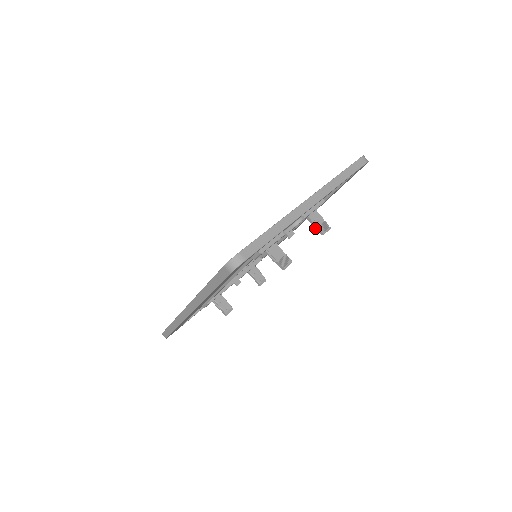
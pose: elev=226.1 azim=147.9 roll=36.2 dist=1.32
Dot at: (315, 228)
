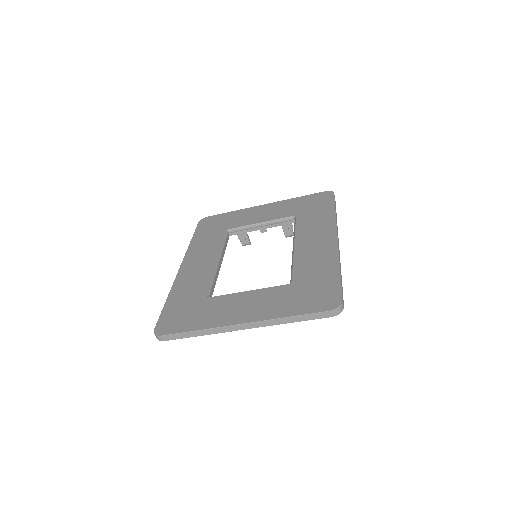
Dot at: occluded
